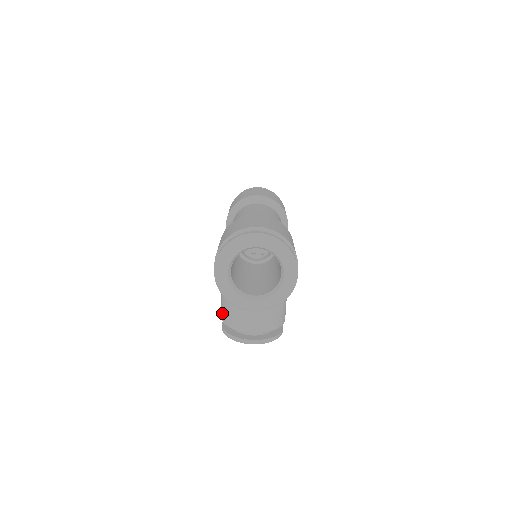
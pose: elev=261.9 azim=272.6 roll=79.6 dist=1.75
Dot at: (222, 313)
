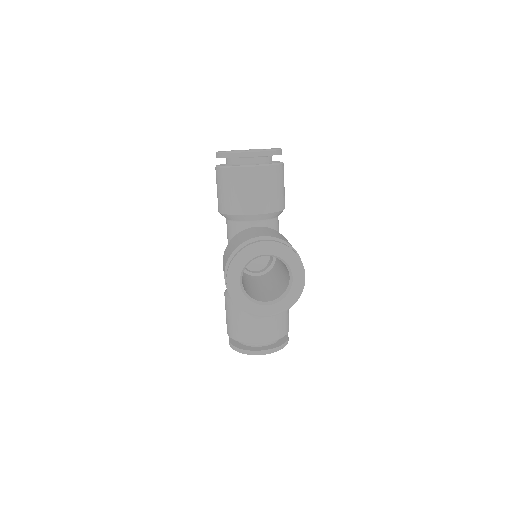
Dot at: (225, 262)
